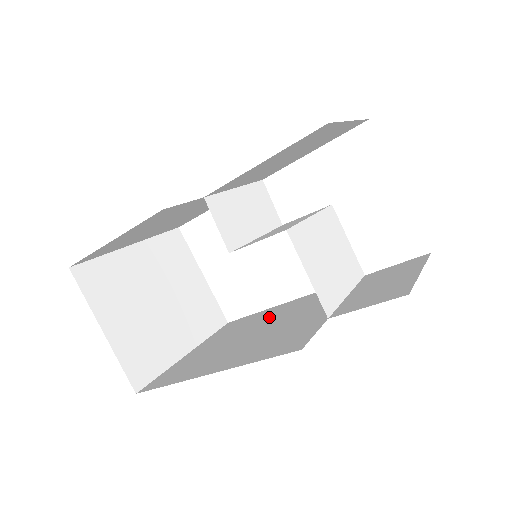
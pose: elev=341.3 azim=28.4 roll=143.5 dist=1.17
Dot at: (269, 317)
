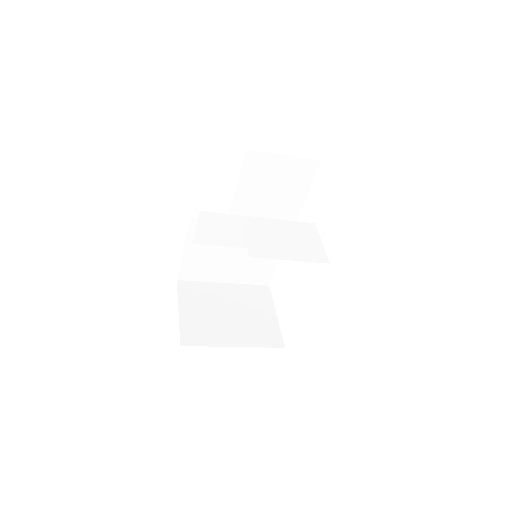
Dot at: occluded
